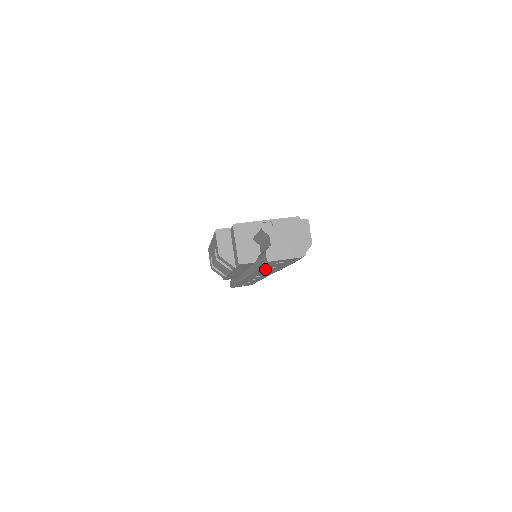
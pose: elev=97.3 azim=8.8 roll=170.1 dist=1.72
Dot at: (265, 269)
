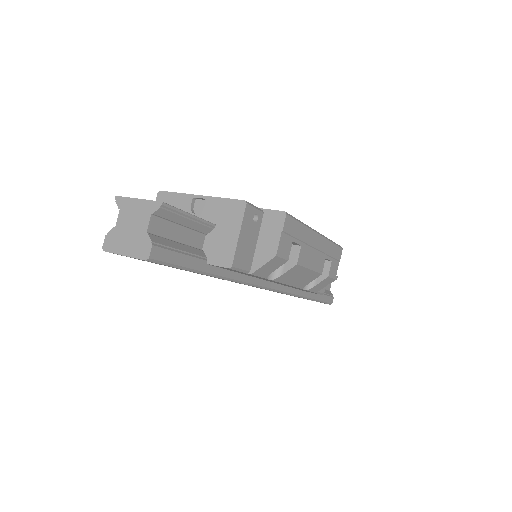
Dot at: occluded
